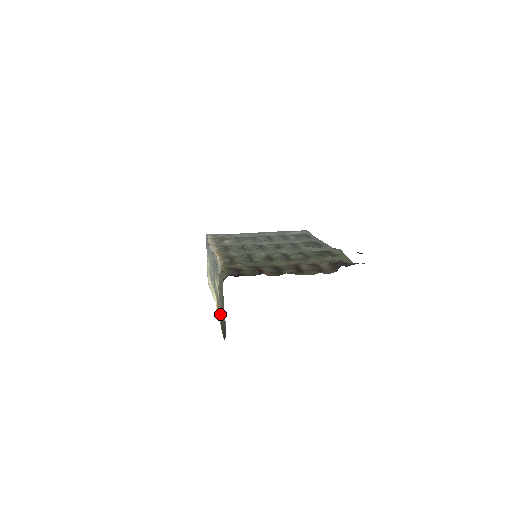
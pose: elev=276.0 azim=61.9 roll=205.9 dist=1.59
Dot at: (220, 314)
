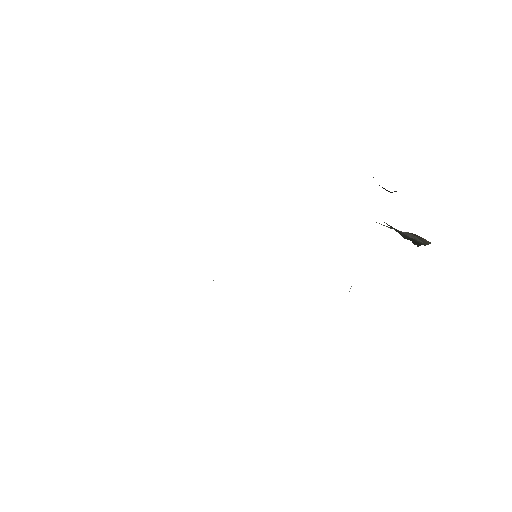
Dot at: occluded
